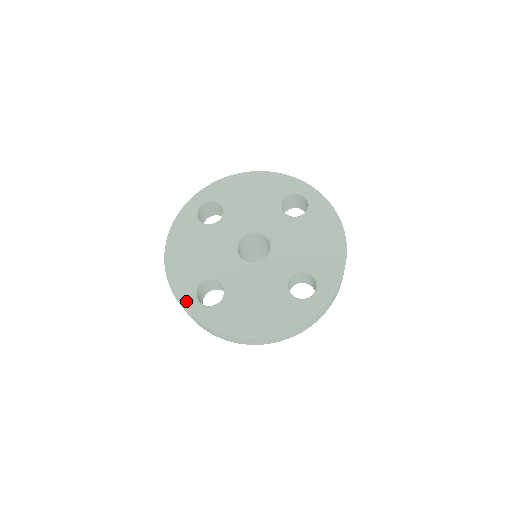
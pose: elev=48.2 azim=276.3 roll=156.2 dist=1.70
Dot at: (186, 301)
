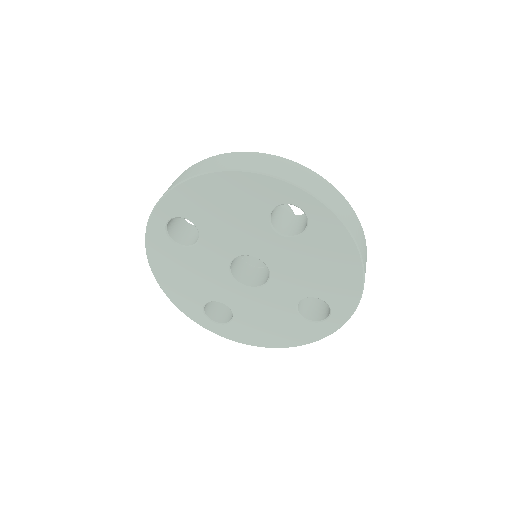
Dot at: (198, 320)
